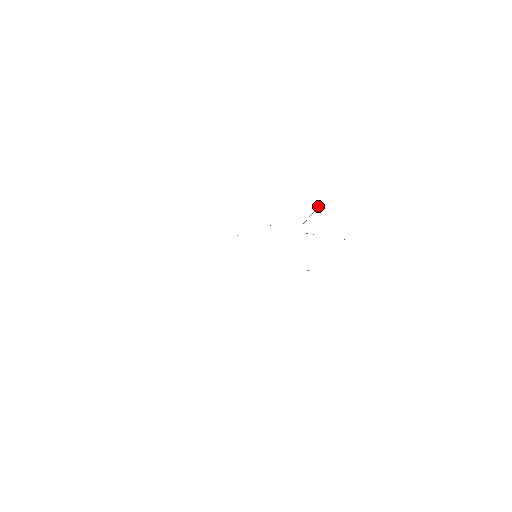
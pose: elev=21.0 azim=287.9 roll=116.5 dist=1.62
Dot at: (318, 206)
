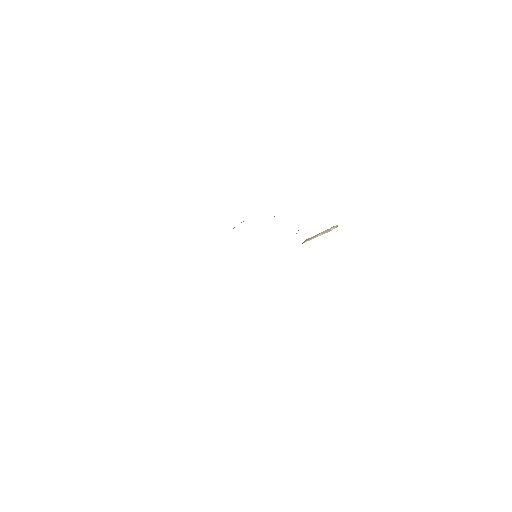
Dot at: (335, 226)
